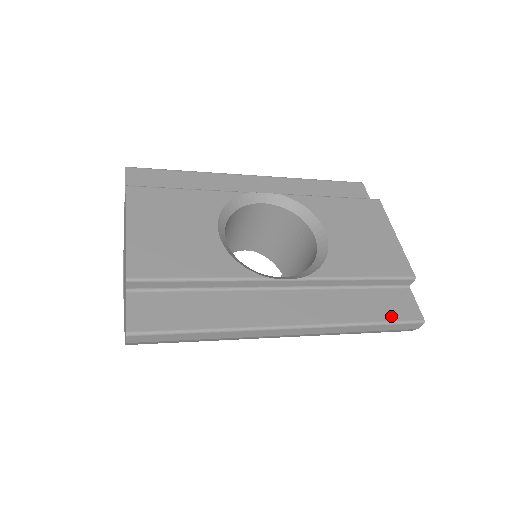
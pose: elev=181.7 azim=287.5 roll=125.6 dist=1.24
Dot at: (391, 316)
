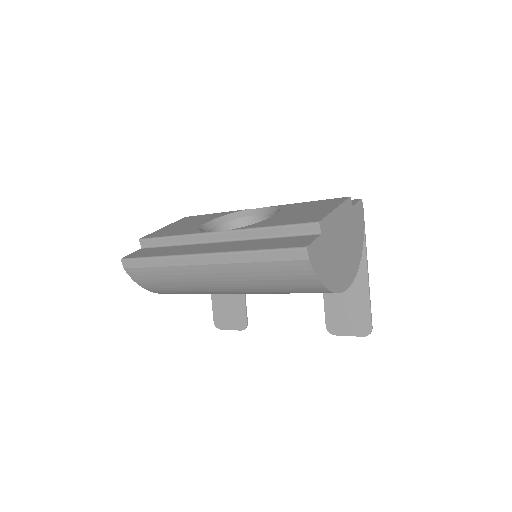
Dot at: (279, 246)
